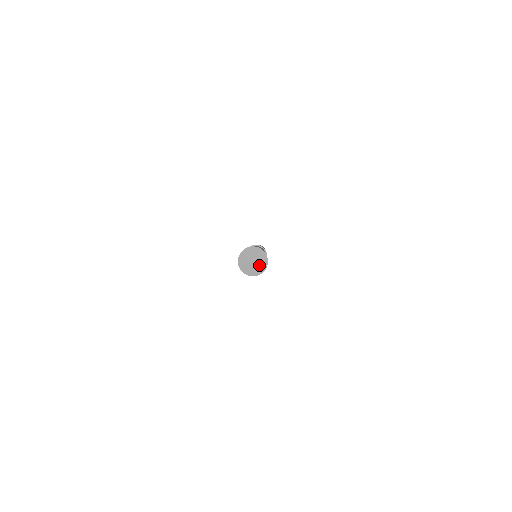
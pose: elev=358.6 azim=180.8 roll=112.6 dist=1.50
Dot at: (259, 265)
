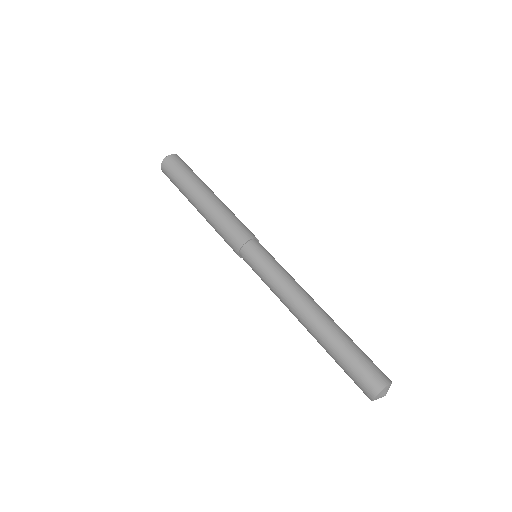
Dot at: (386, 393)
